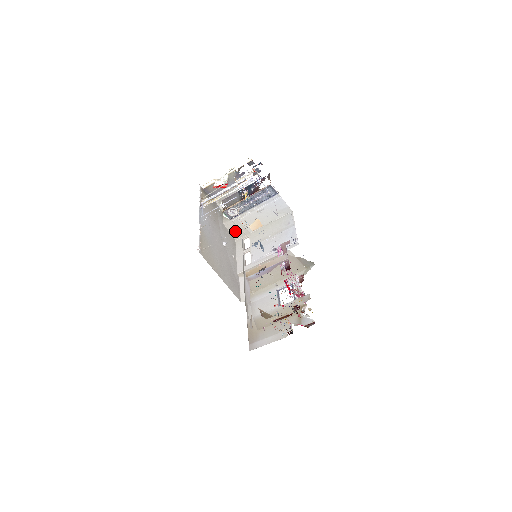
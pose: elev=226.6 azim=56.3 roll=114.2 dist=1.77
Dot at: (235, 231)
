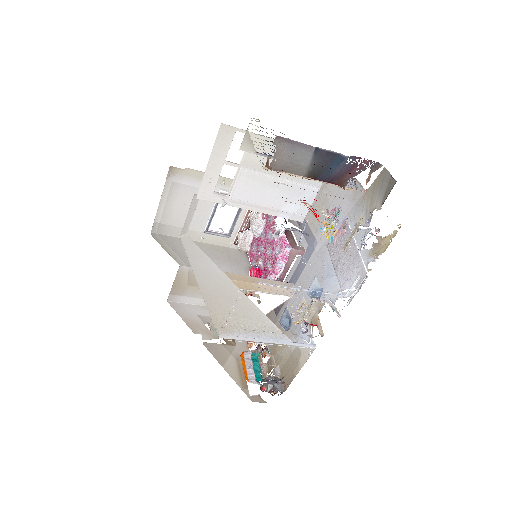
Dot at: occluded
